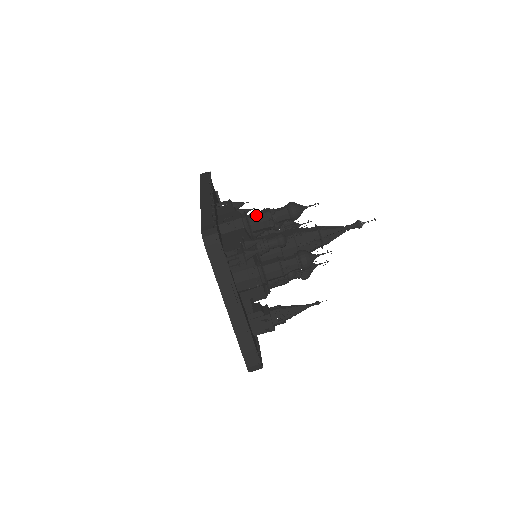
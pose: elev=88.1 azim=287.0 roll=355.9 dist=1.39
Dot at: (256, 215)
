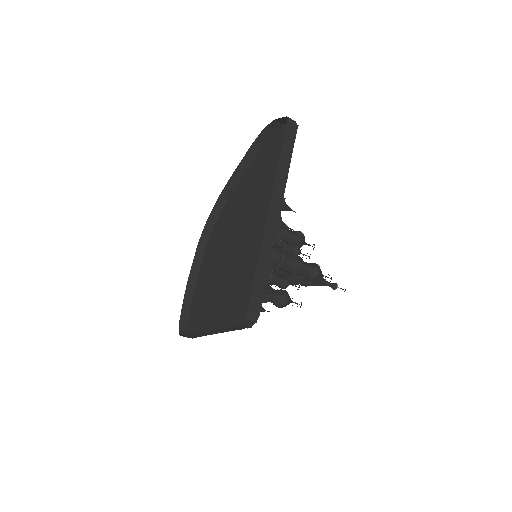
Dot at: (290, 264)
